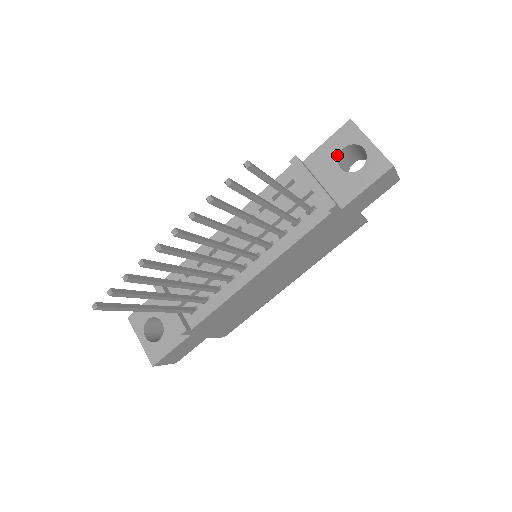
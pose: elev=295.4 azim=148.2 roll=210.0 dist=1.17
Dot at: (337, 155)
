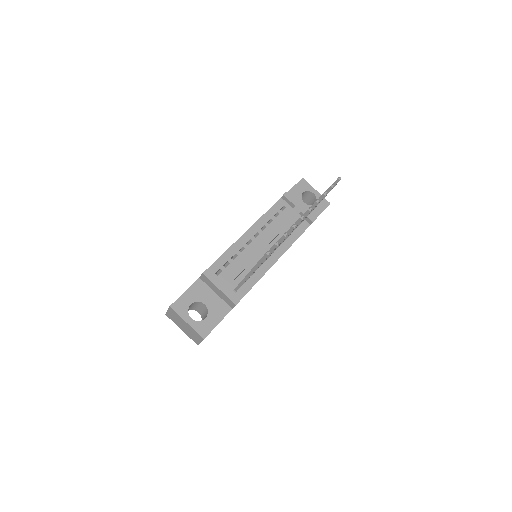
Dot at: (301, 196)
